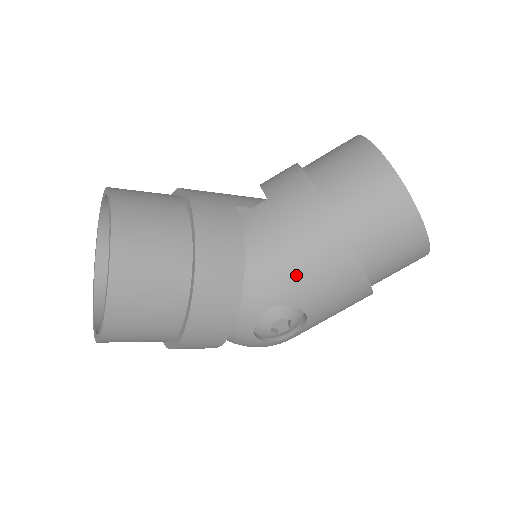
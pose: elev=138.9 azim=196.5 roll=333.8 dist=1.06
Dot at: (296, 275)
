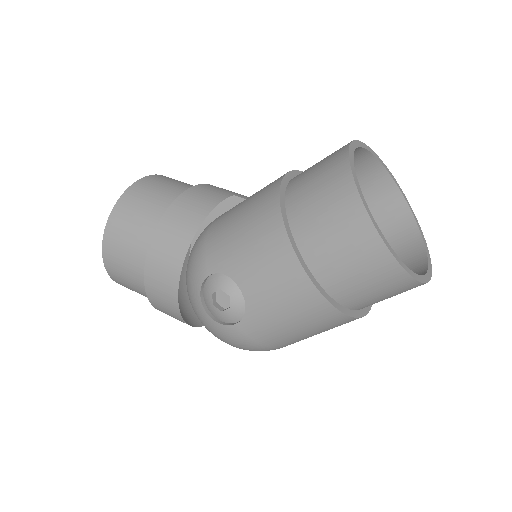
Dot at: (235, 243)
